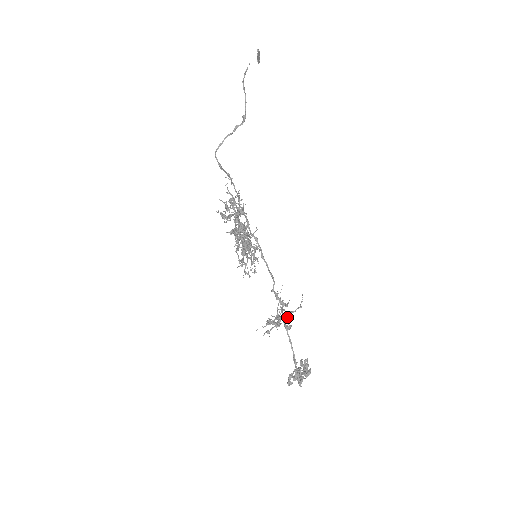
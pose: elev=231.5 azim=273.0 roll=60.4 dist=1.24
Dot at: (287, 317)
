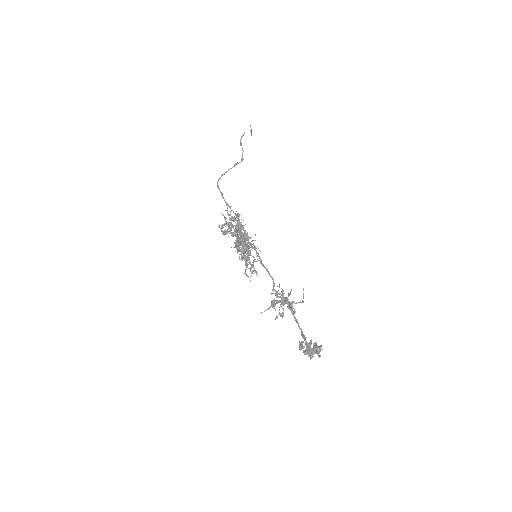
Dot at: occluded
